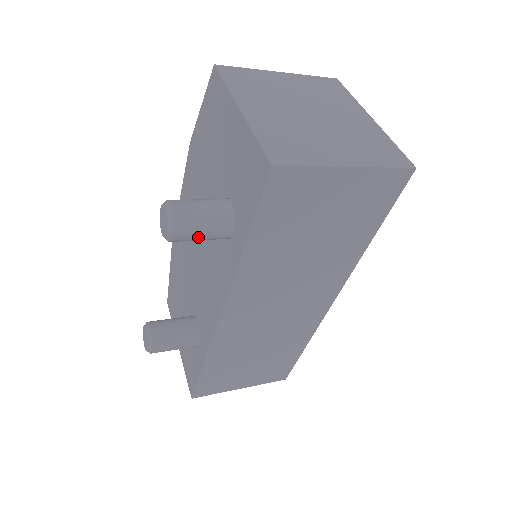
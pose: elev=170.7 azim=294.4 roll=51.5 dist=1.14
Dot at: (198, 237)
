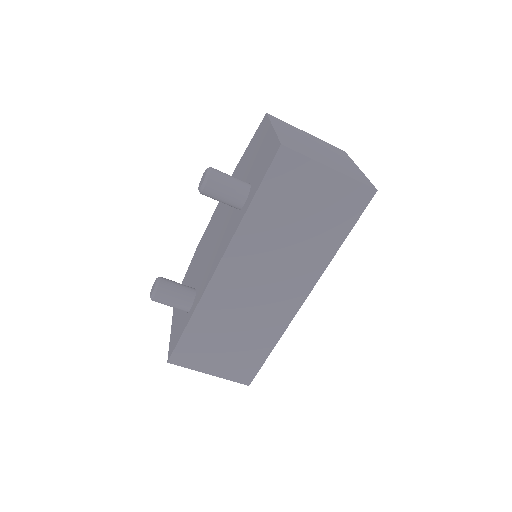
Dot at: (221, 195)
